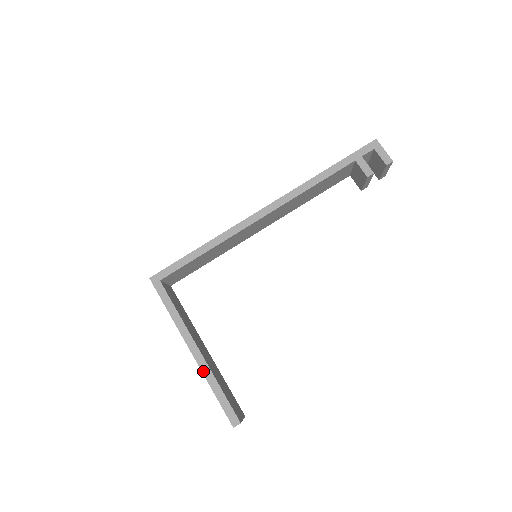
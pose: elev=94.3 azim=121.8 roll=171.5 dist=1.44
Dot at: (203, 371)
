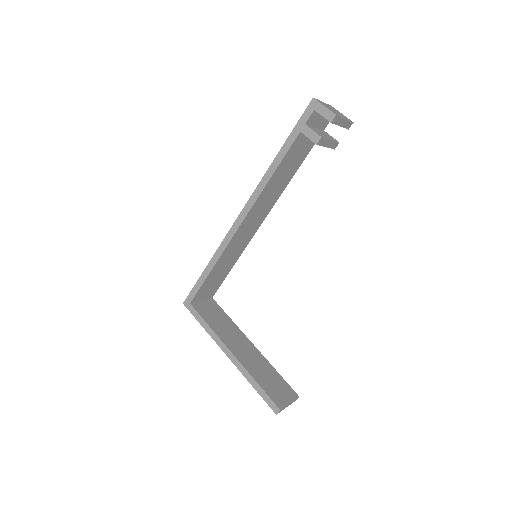
Dot at: (241, 371)
